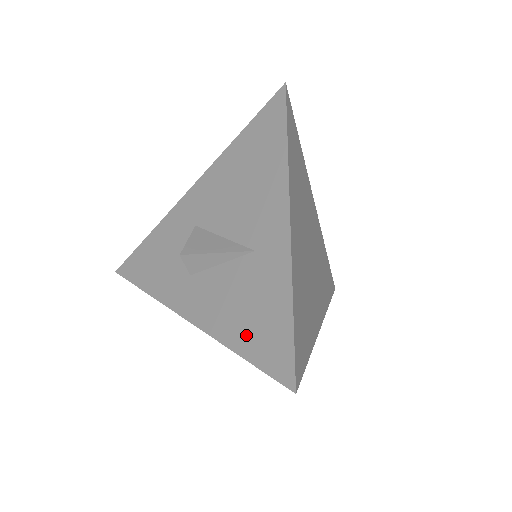
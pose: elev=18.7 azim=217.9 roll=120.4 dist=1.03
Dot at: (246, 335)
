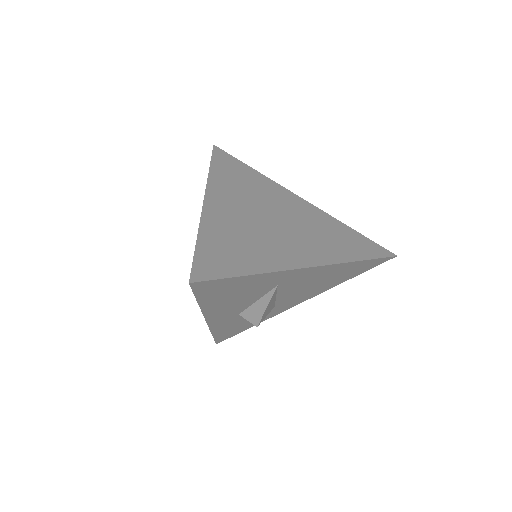
Dot at: occluded
